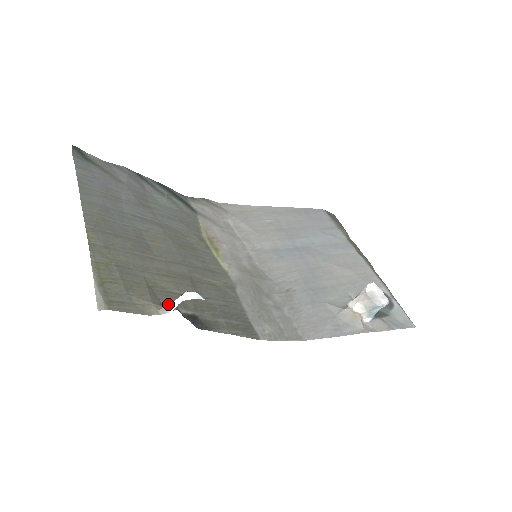
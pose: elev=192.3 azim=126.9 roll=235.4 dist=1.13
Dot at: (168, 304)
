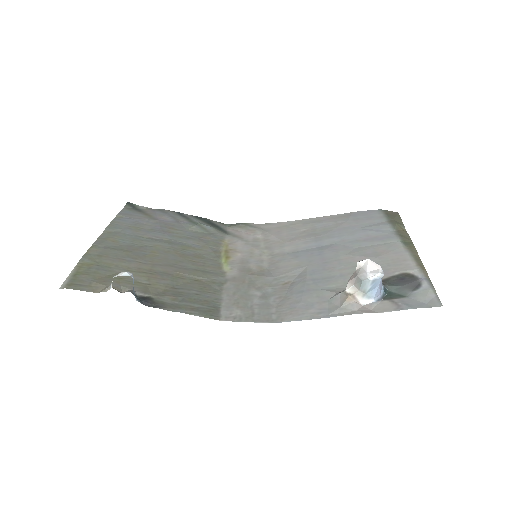
Dot at: (111, 284)
